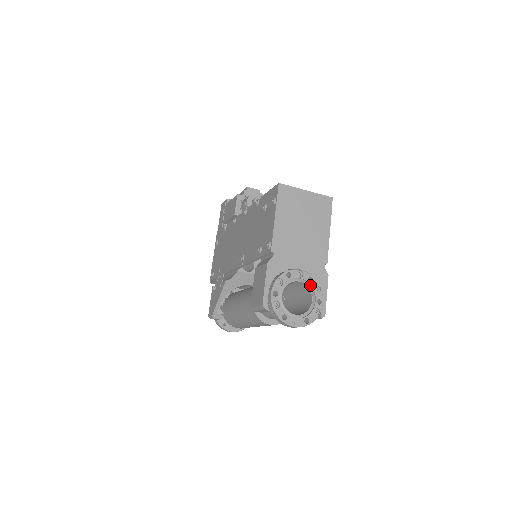
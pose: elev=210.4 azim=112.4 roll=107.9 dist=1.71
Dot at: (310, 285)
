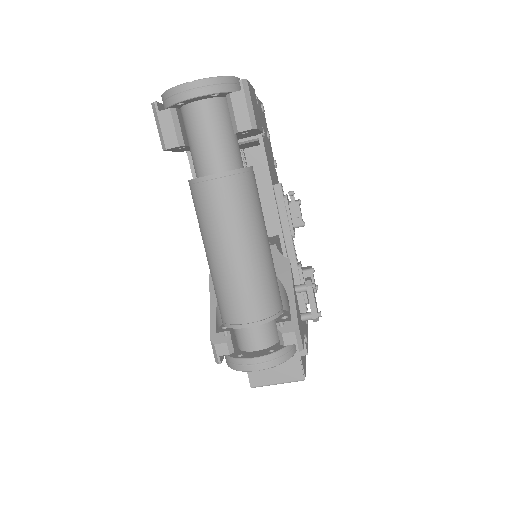
Dot at: occluded
